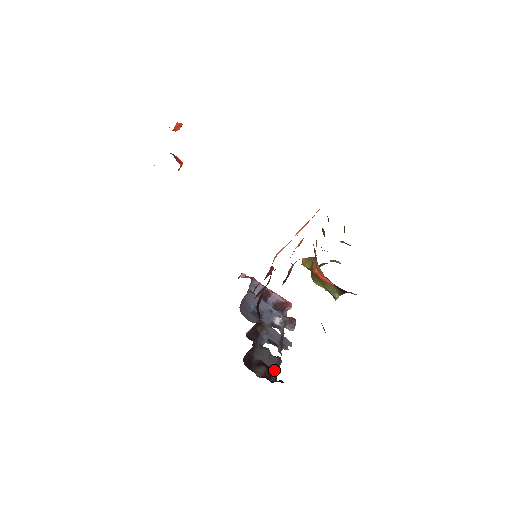
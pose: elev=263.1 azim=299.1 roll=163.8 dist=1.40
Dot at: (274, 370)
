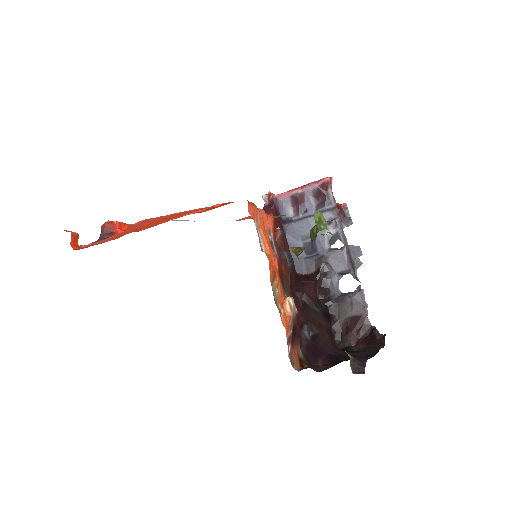
Dot at: (363, 314)
